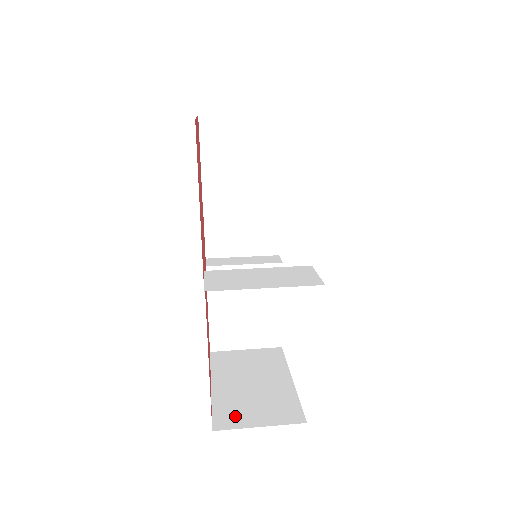
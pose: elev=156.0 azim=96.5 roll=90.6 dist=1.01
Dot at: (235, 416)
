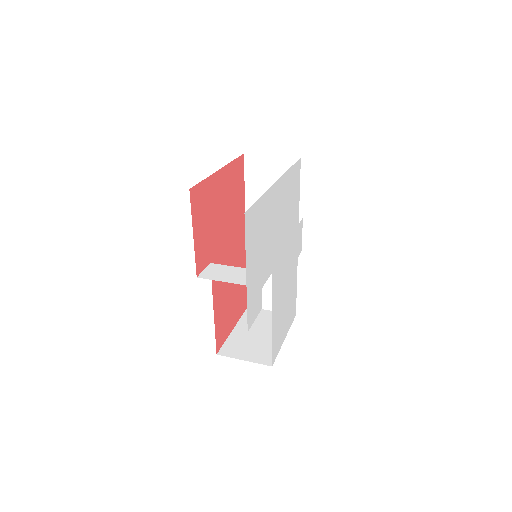
Dot at: (234, 350)
